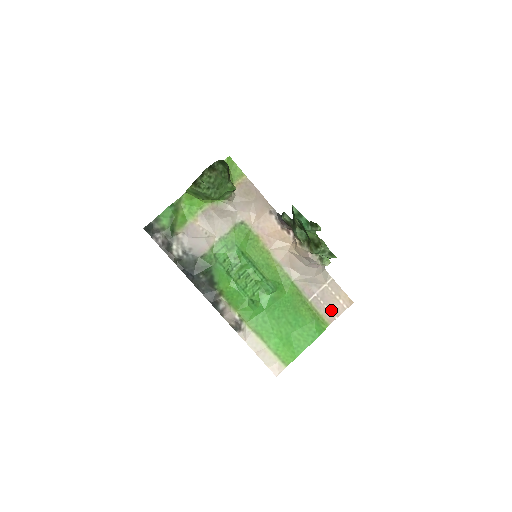
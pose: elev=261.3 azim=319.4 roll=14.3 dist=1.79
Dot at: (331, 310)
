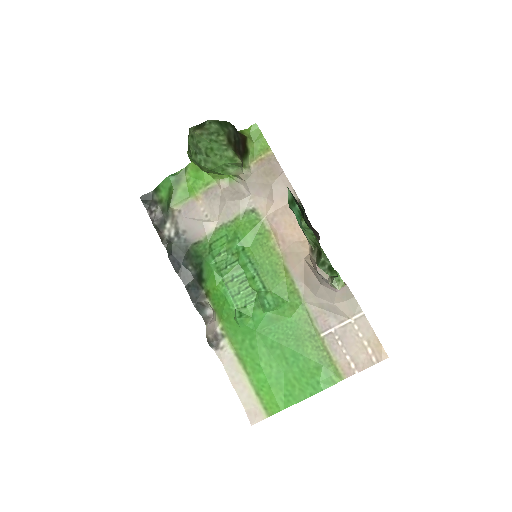
Dot at: (351, 358)
